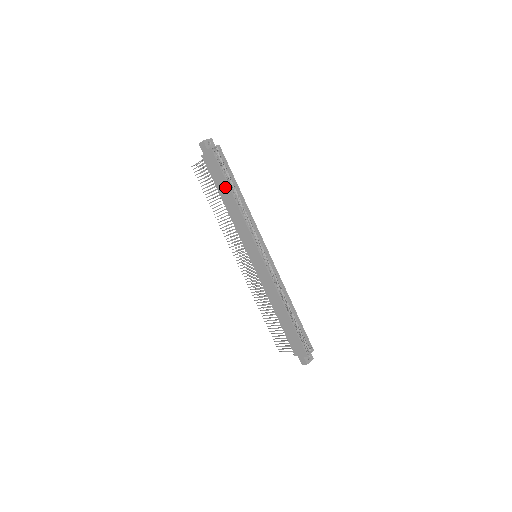
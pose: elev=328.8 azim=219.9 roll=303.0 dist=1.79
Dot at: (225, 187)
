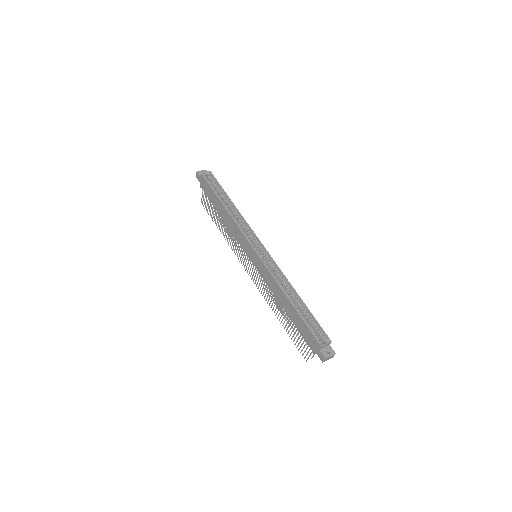
Dot at: (217, 201)
